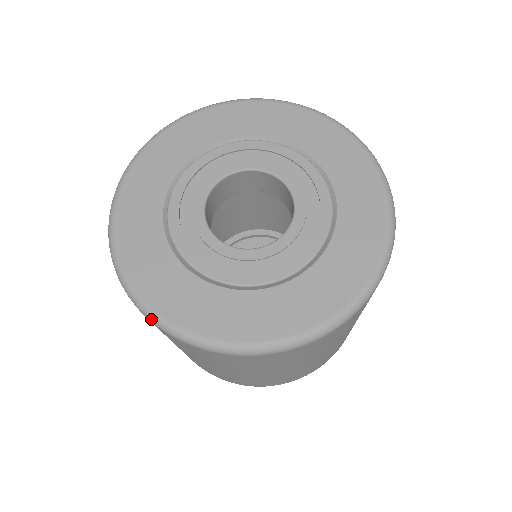
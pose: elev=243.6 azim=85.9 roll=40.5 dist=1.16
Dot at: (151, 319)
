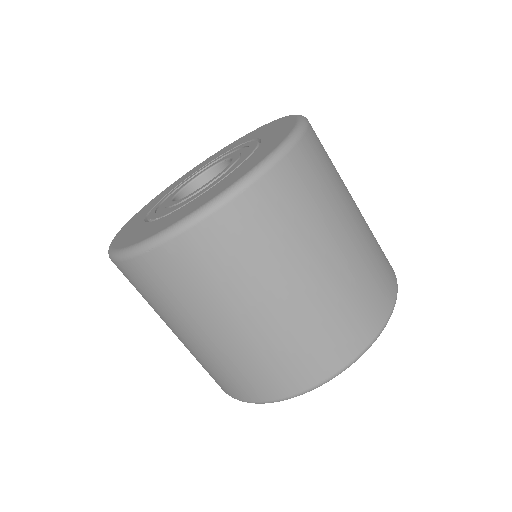
Dot at: (139, 250)
